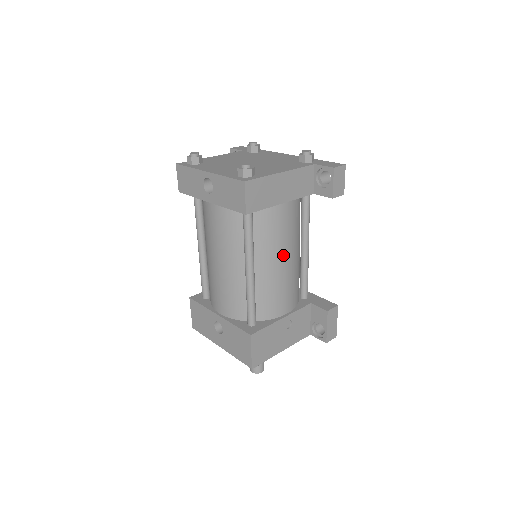
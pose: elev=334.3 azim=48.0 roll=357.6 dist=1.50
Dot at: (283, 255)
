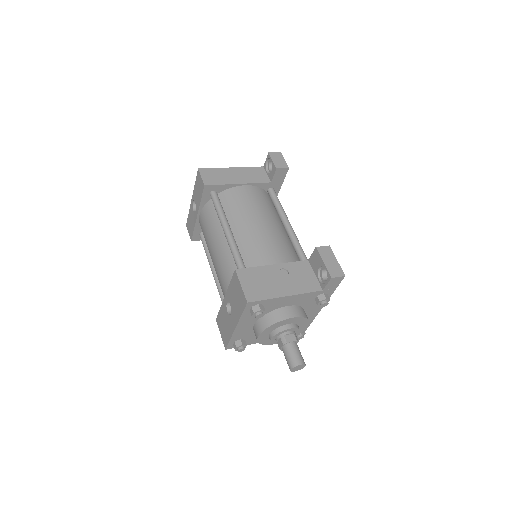
Dot at: (256, 219)
